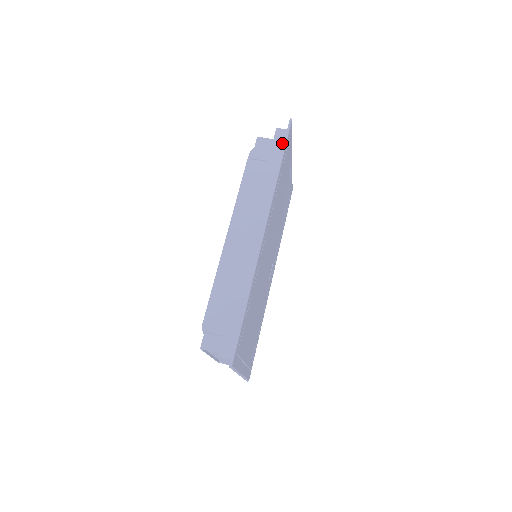
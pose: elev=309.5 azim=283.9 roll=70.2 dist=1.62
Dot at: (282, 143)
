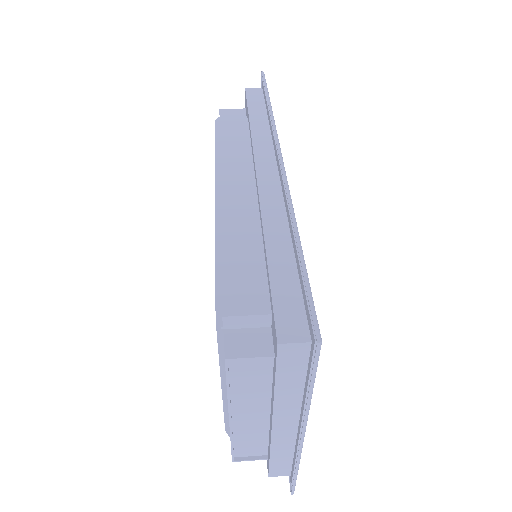
Dot at: (259, 97)
